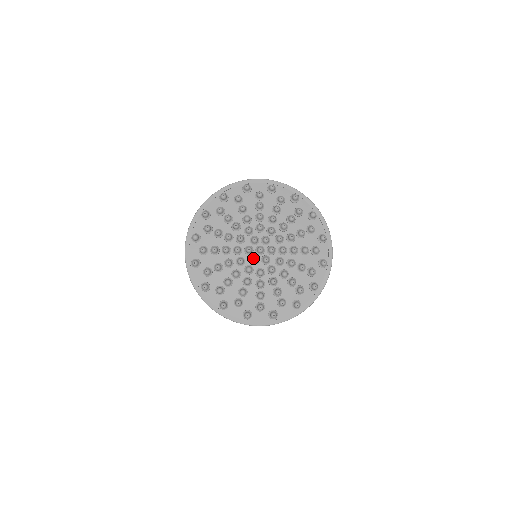
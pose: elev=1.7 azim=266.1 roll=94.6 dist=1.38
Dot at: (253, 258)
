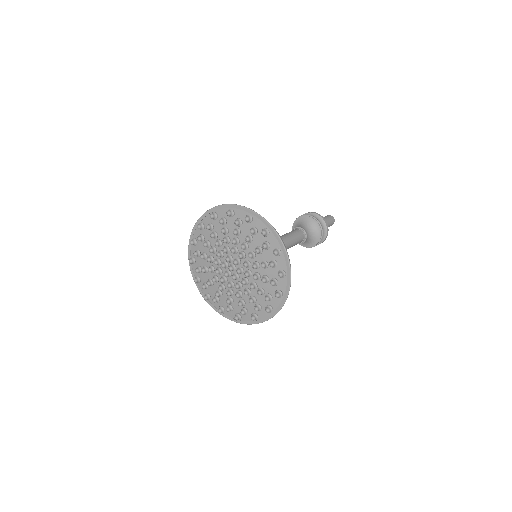
Dot at: (224, 273)
